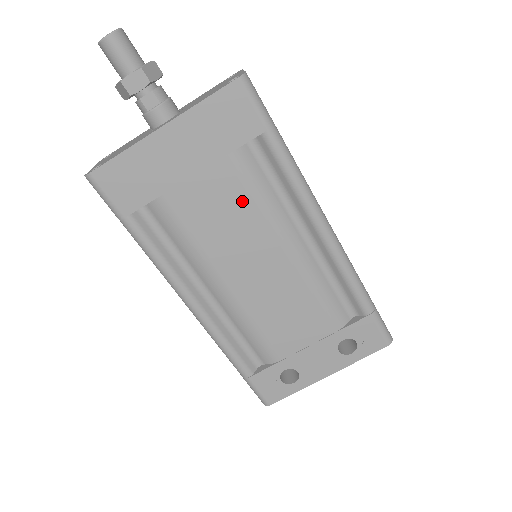
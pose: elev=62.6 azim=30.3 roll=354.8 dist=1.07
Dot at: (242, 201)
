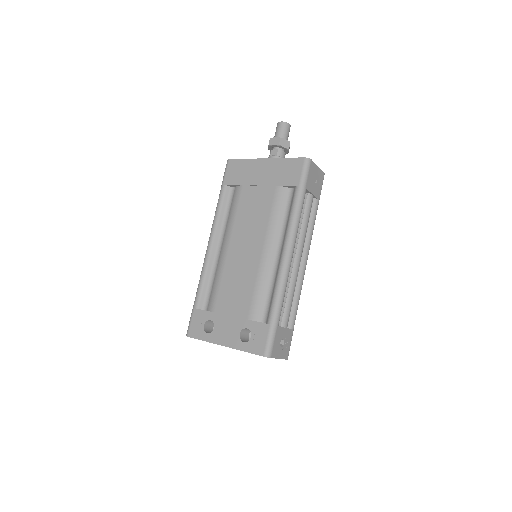
Dot at: (266, 211)
